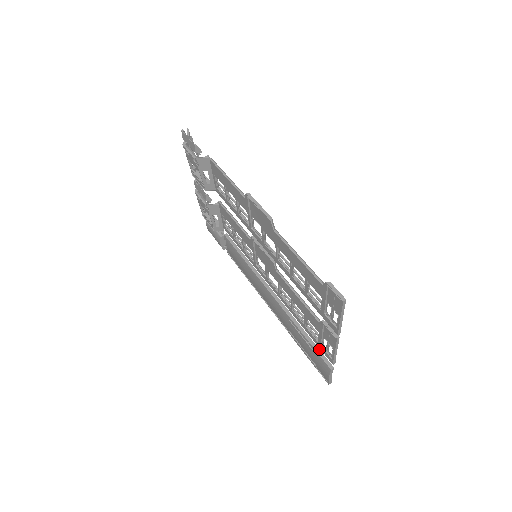
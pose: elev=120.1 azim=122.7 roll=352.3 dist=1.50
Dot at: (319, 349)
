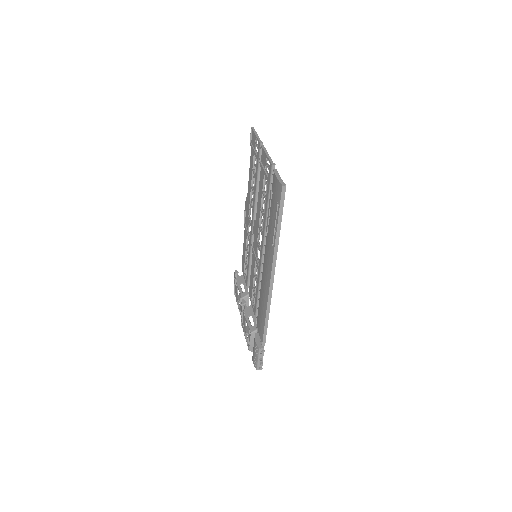
Dot at: occluded
